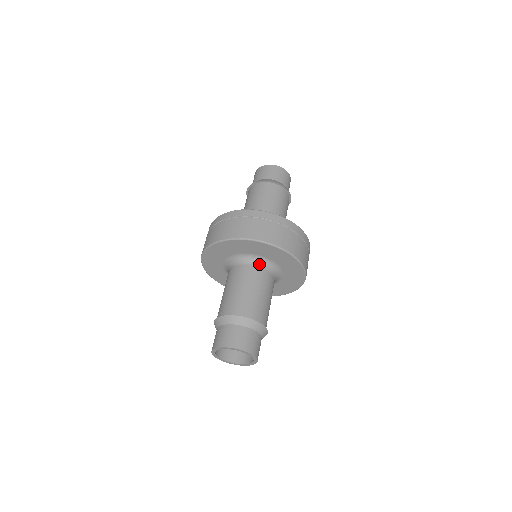
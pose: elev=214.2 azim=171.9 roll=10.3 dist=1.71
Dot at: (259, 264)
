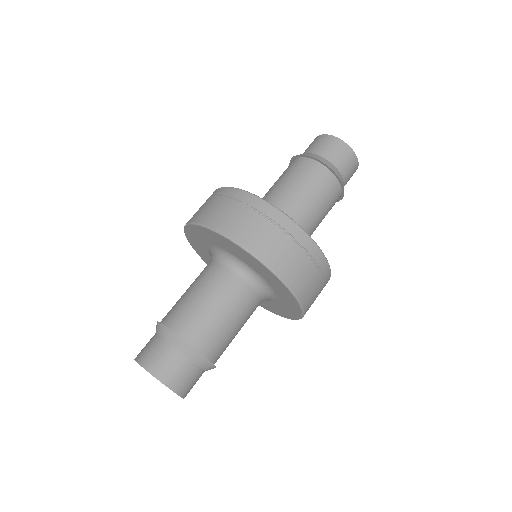
Dot at: (227, 263)
